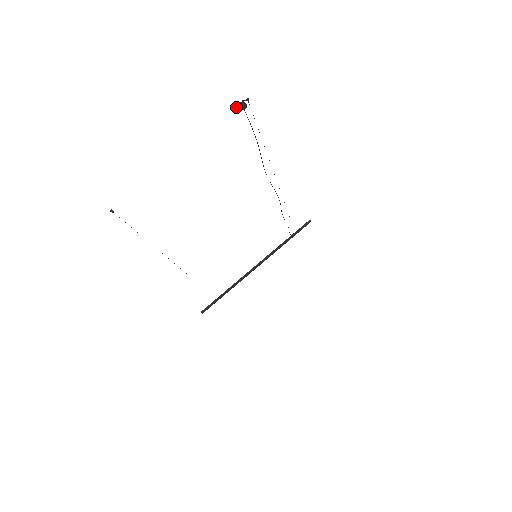
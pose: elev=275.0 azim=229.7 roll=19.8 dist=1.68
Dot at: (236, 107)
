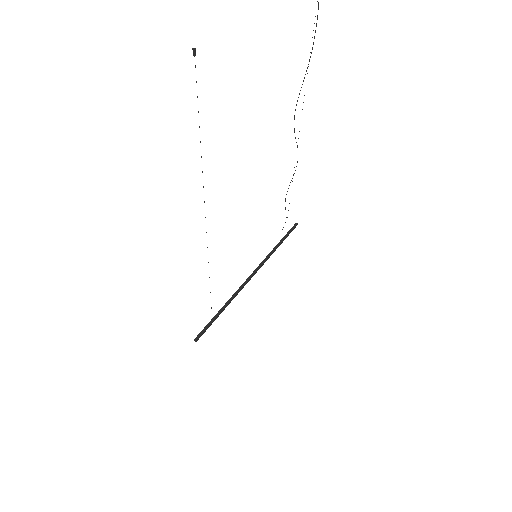
Dot at: out of frame
